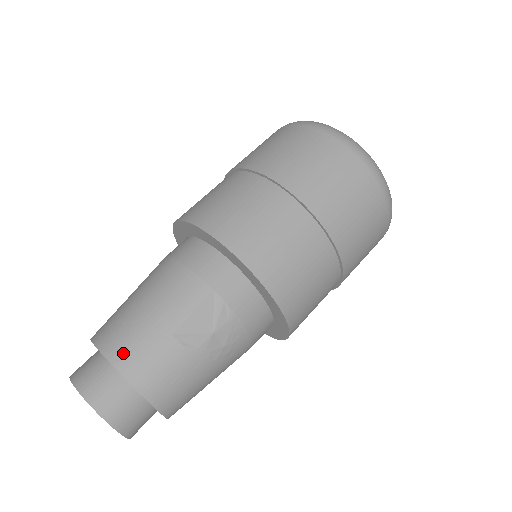
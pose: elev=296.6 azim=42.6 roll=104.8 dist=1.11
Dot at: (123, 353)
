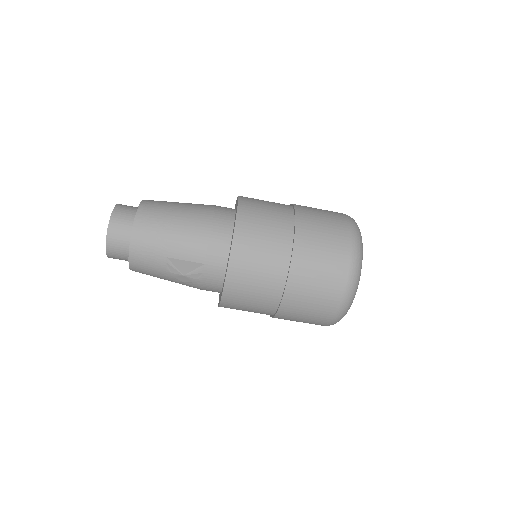
Dot at: (140, 238)
